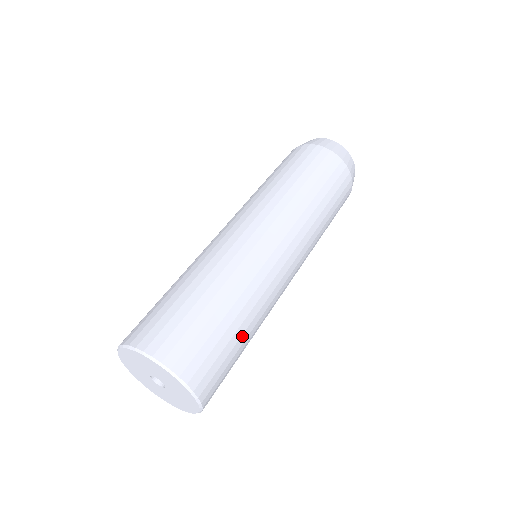
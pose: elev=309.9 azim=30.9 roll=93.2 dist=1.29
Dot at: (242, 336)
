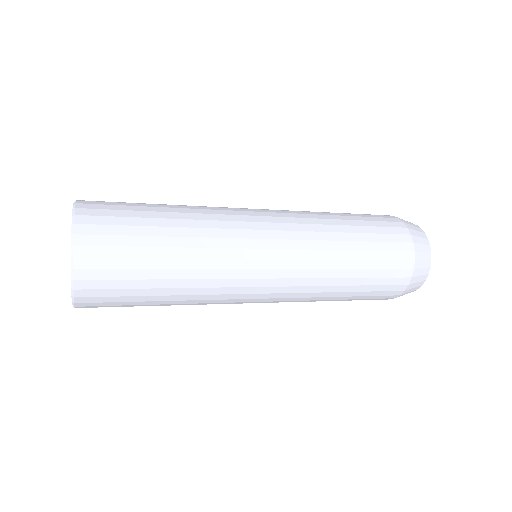
Dot at: (161, 289)
